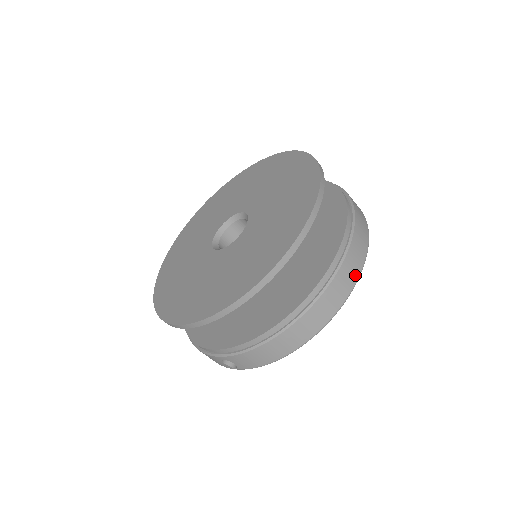
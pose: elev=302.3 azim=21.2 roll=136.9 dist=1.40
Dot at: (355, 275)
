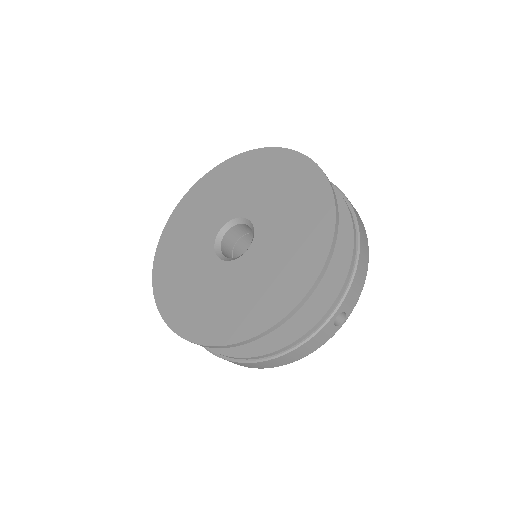
Dot at: occluded
